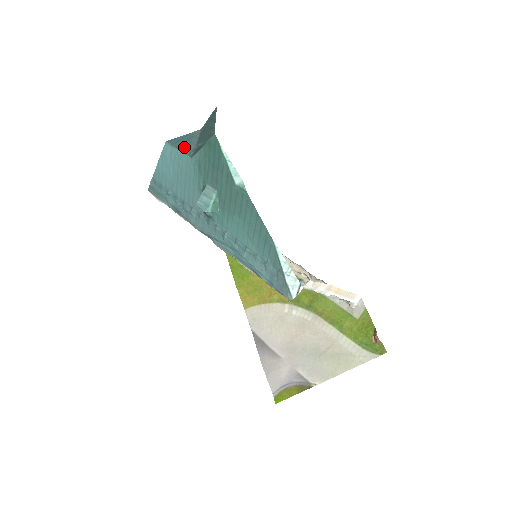
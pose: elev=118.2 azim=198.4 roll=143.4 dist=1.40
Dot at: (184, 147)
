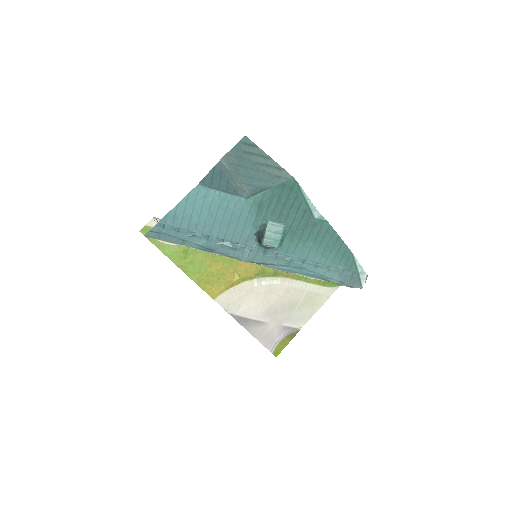
Dot at: (226, 187)
